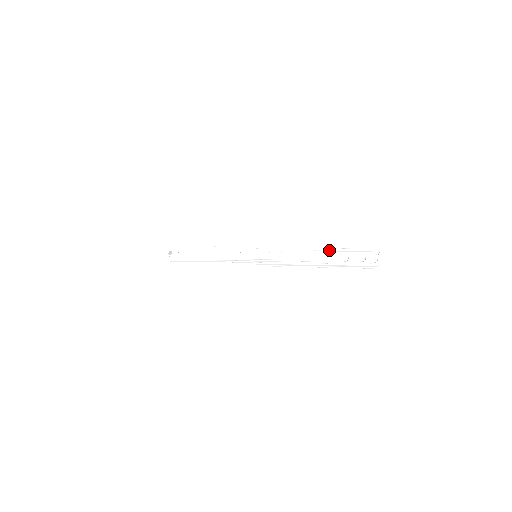
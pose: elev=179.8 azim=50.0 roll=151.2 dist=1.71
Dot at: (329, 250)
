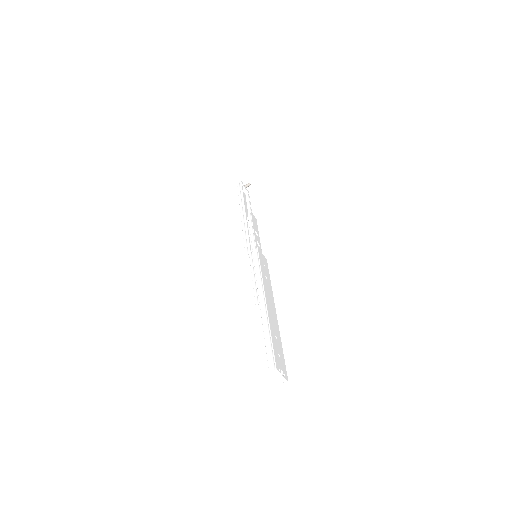
Dot at: (263, 316)
